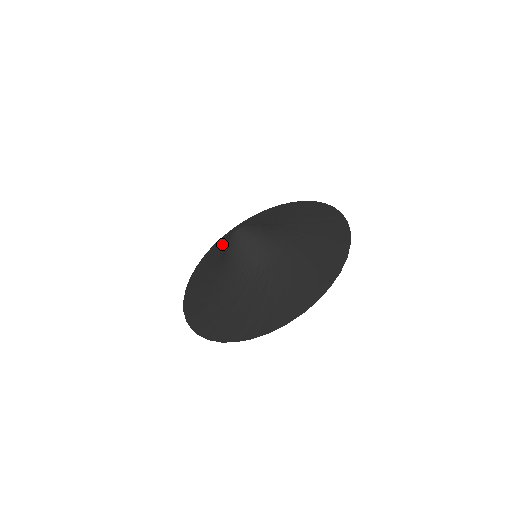
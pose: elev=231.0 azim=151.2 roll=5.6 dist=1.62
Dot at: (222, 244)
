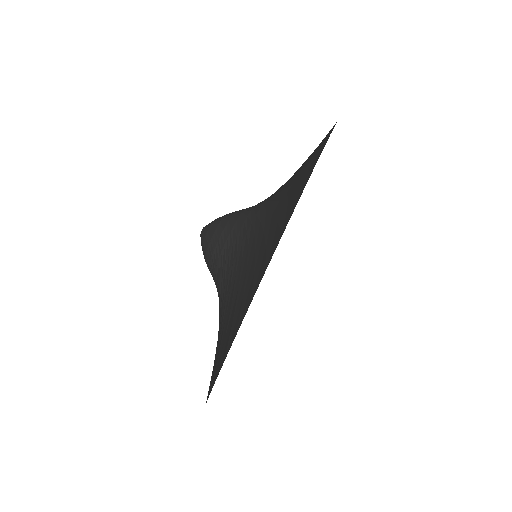
Dot at: occluded
